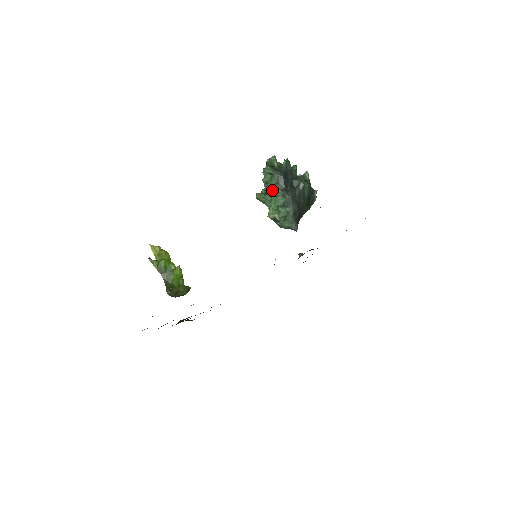
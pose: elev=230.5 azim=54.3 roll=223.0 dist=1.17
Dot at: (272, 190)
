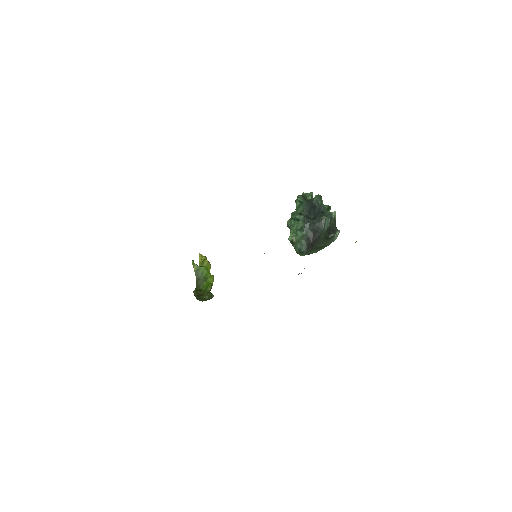
Dot at: (297, 215)
